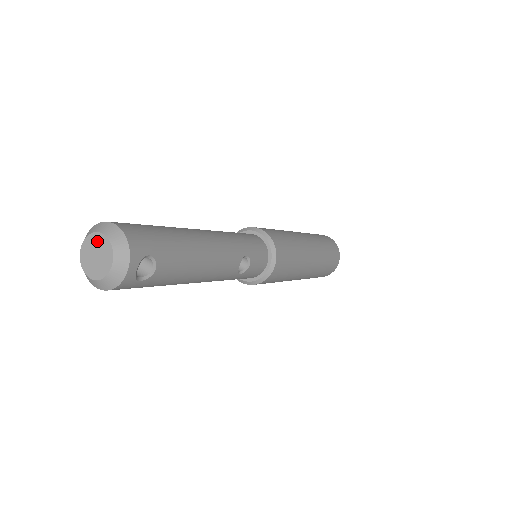
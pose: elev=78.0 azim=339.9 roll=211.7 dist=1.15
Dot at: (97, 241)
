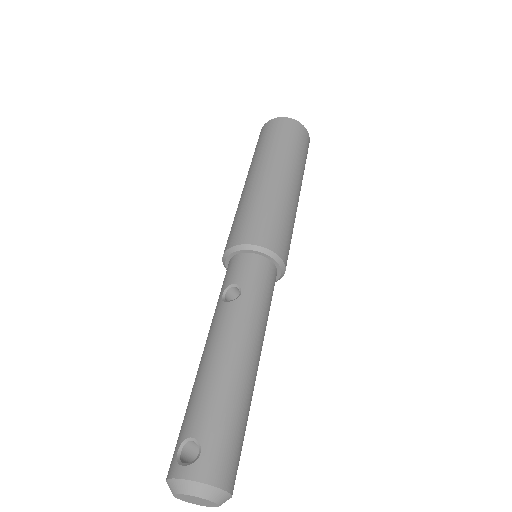
Dot at: (205, 501)
